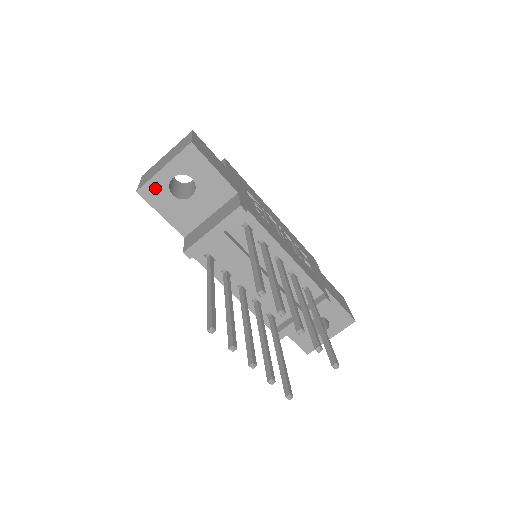
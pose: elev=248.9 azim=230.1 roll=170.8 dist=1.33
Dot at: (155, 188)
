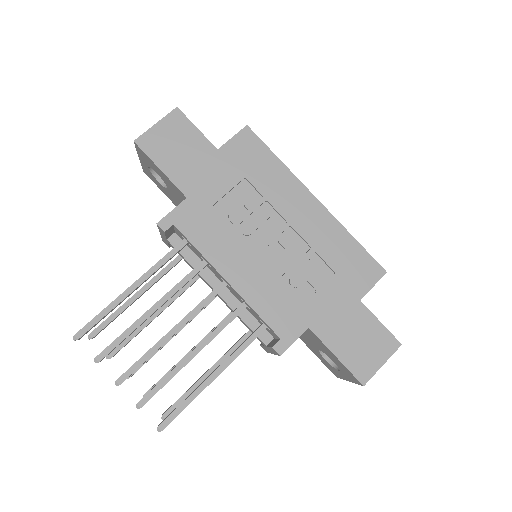
Dot at: (148, 172)
